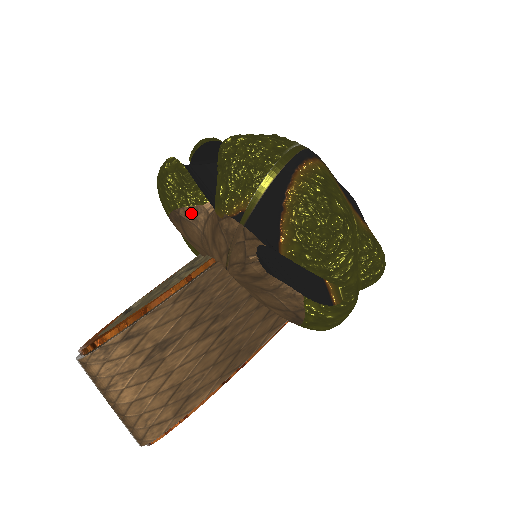
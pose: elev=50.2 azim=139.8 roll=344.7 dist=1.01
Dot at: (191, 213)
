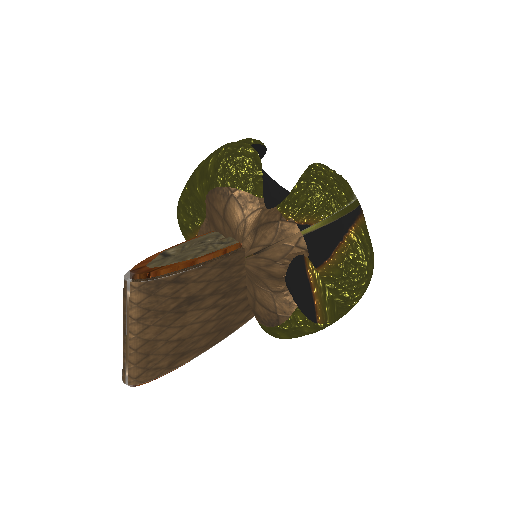
Dot at: (244, 198)
